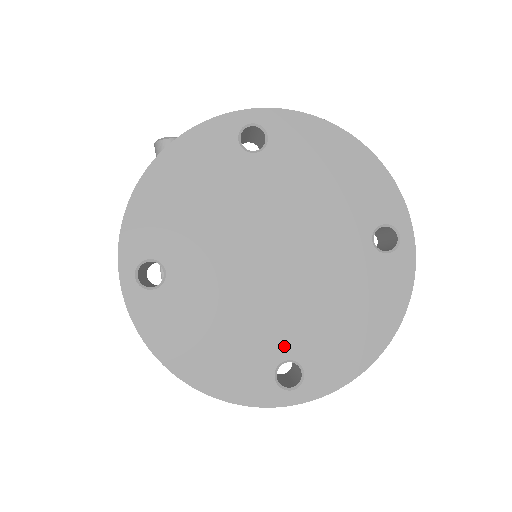
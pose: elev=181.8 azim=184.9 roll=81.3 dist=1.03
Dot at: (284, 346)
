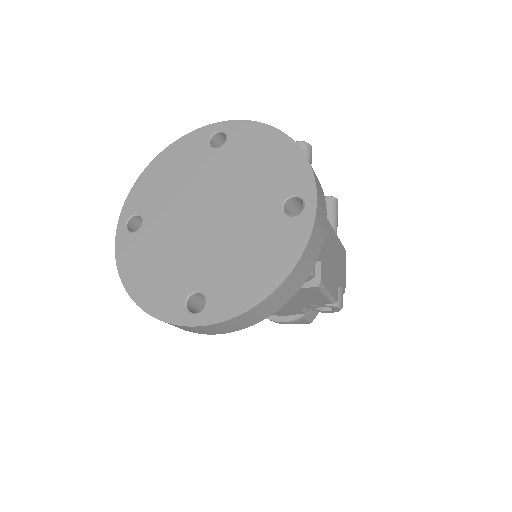
Dot at: (198, 280)
